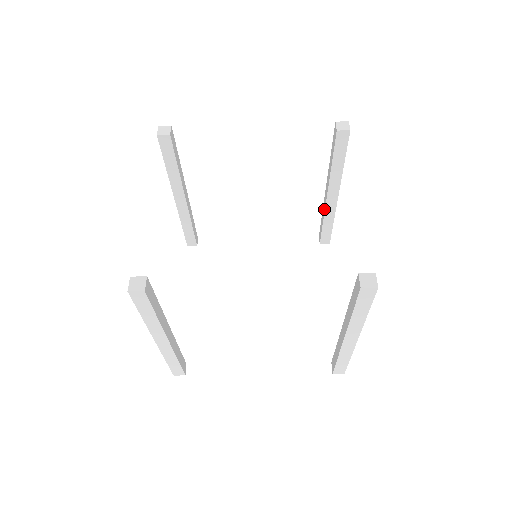
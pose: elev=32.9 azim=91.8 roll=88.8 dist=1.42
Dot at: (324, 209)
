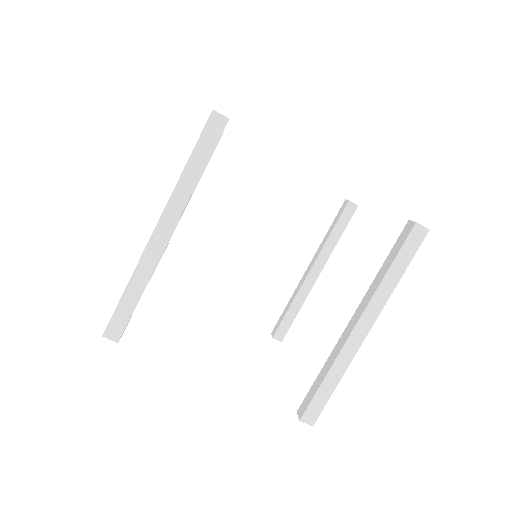
Dot at: (298, 289)
